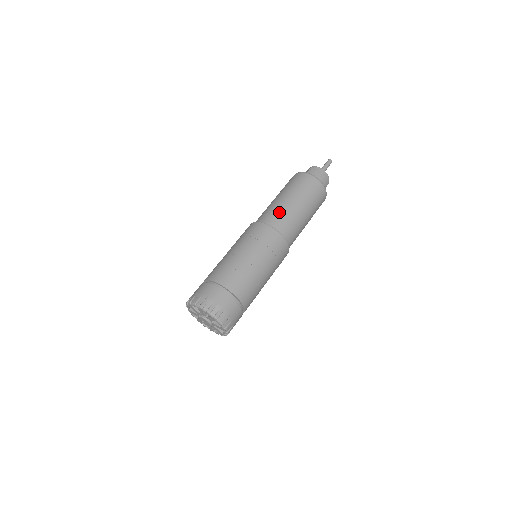
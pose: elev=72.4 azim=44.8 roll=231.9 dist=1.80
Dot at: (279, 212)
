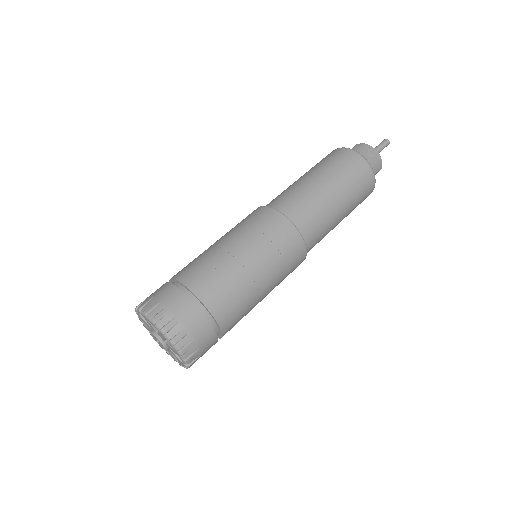
Dot at: (294, 193)
